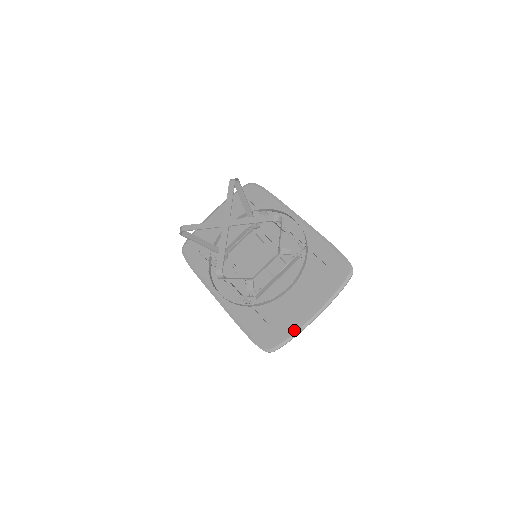
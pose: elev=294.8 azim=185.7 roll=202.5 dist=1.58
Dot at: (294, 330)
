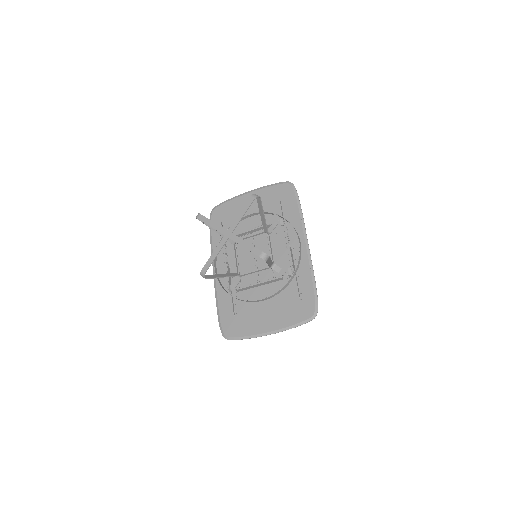
Dot at: (249, 334)
